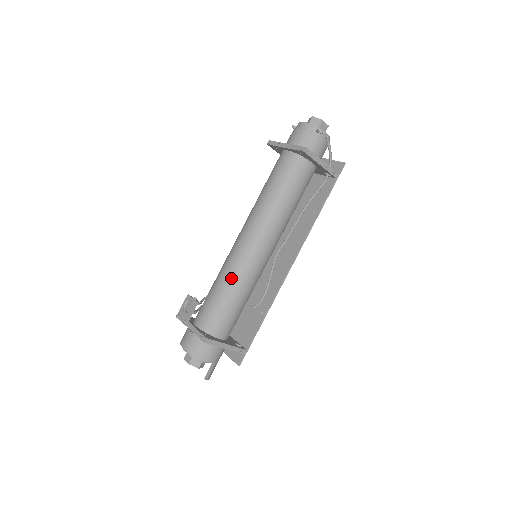
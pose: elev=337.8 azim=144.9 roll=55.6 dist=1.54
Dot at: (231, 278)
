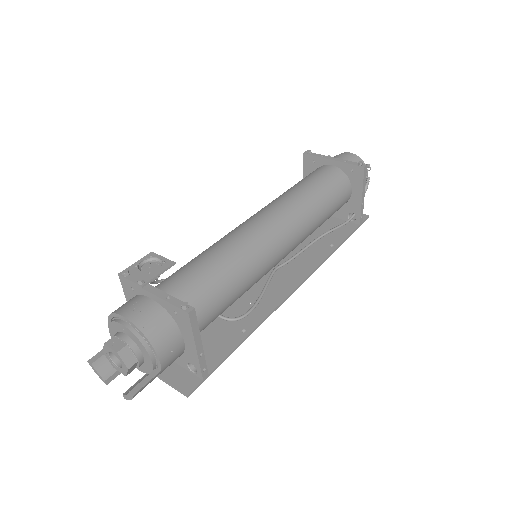
Dot at: (239, 253)
